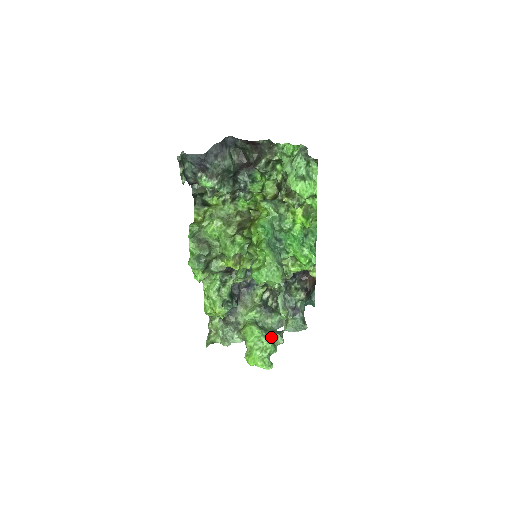
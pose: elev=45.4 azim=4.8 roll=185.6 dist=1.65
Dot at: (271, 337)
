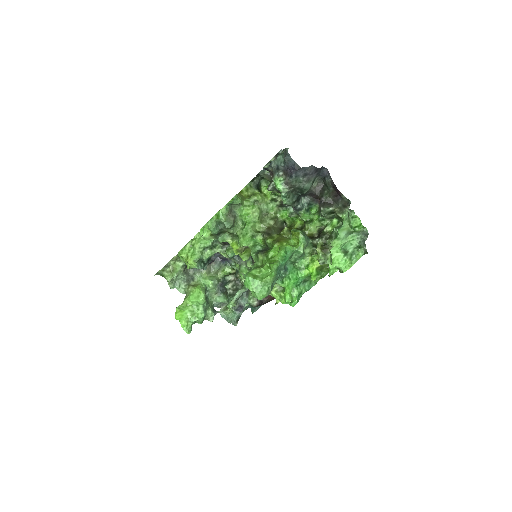
Dot at: (207, 311)
